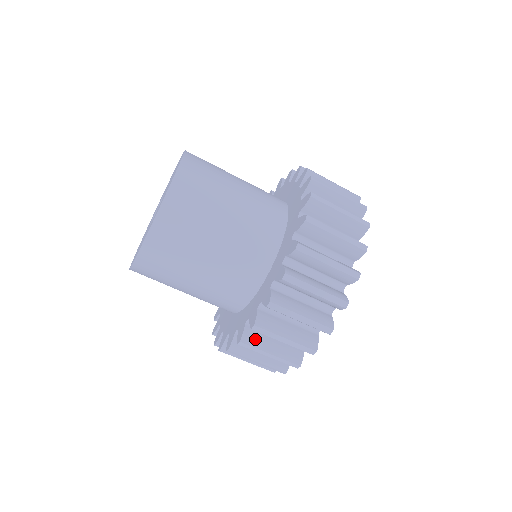
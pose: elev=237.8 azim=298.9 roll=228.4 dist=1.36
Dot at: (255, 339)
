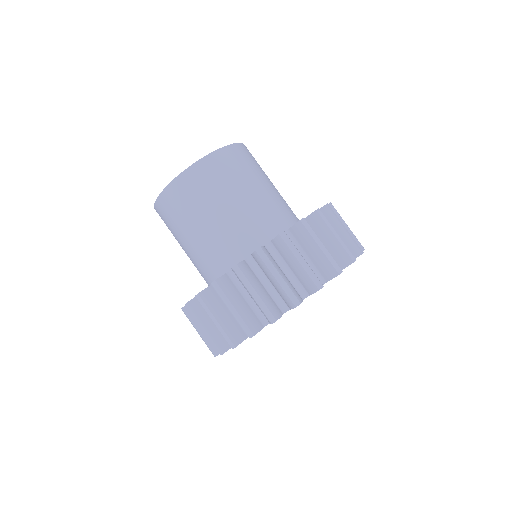
Dot at: (228, 288)
